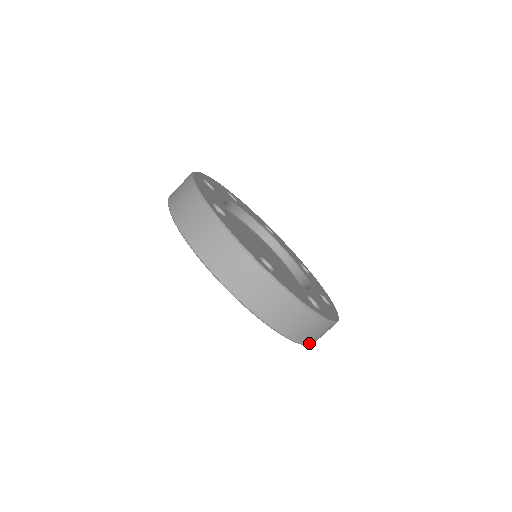
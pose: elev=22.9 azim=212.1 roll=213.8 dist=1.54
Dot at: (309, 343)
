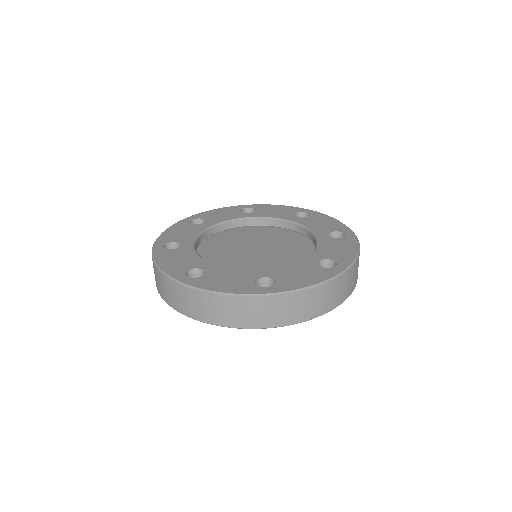
Dot at: (352, 289)
